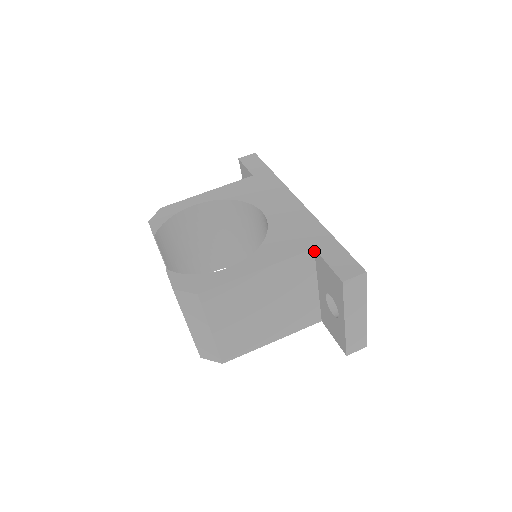
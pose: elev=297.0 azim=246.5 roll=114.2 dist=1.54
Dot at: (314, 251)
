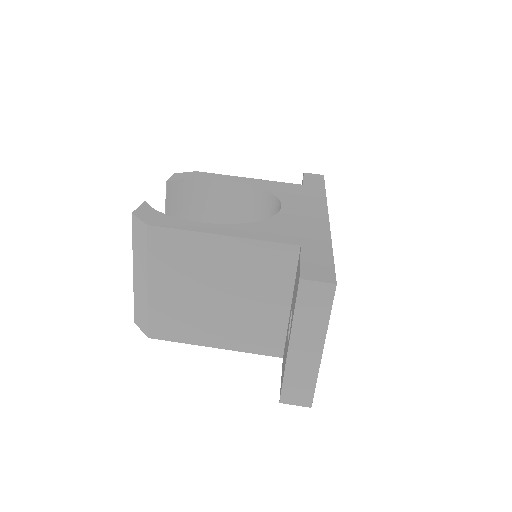
Dot at: occluded
